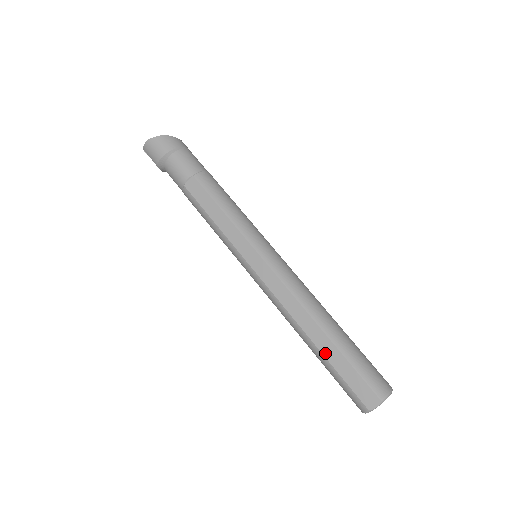
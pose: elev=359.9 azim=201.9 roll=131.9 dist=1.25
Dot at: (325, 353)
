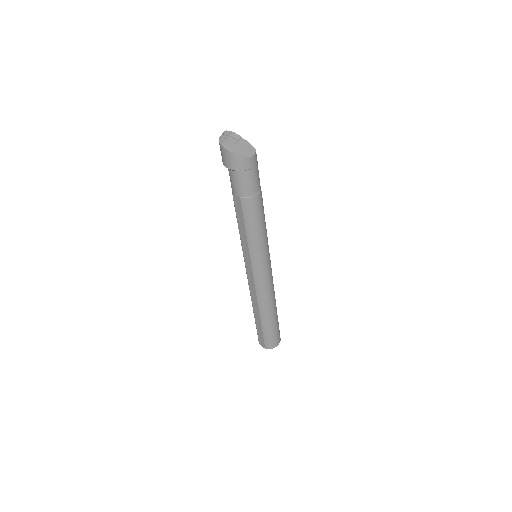
Dot at: (256, 319)
